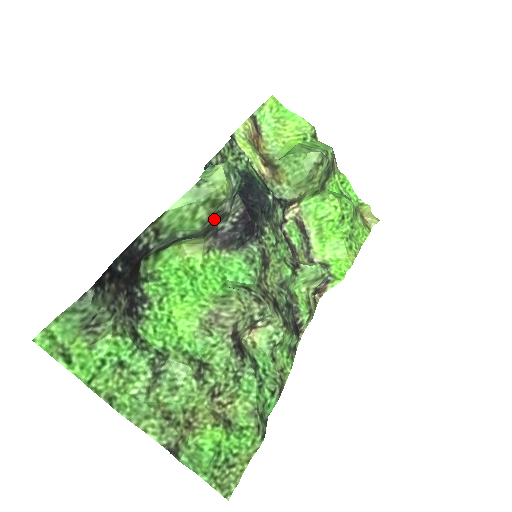
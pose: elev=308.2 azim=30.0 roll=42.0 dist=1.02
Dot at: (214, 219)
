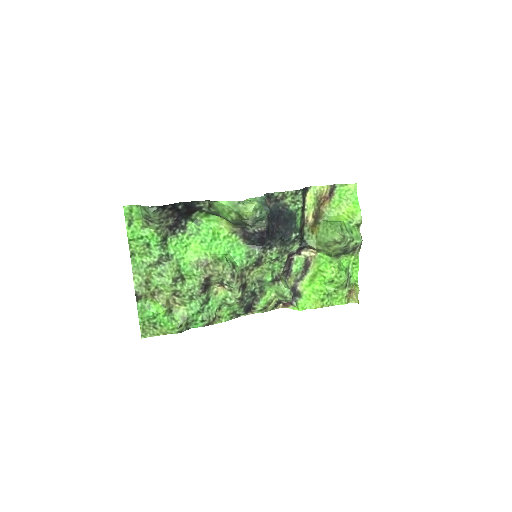
Dot at: (241, 222)
